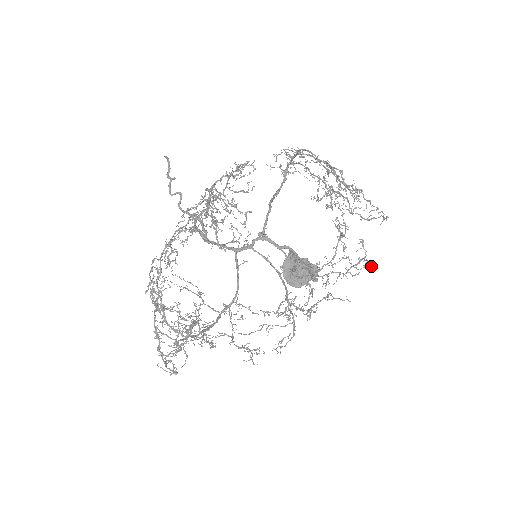
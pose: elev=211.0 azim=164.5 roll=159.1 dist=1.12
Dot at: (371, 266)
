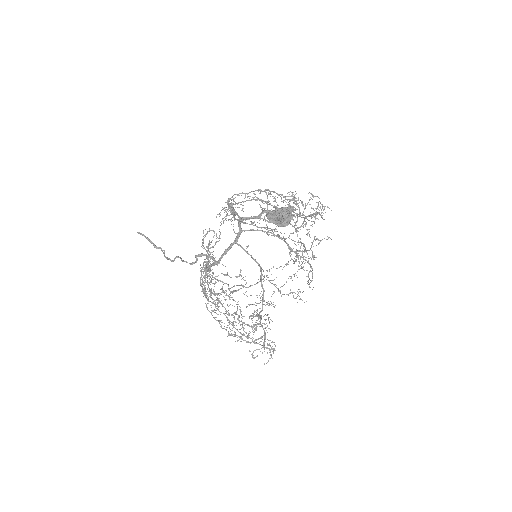
Dot at: (328, 207)
